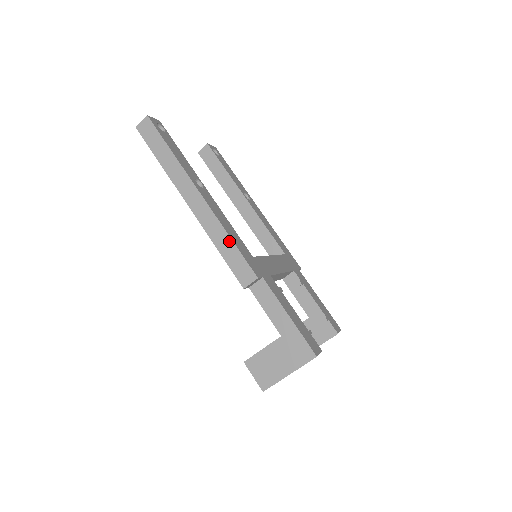
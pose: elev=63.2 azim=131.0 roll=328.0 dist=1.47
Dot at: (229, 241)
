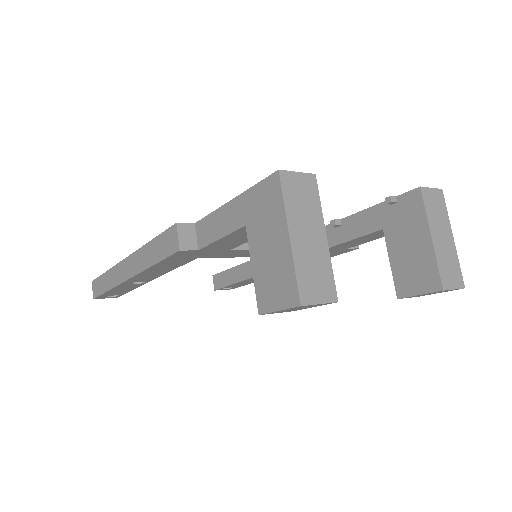
Dot at: (150, 245)
